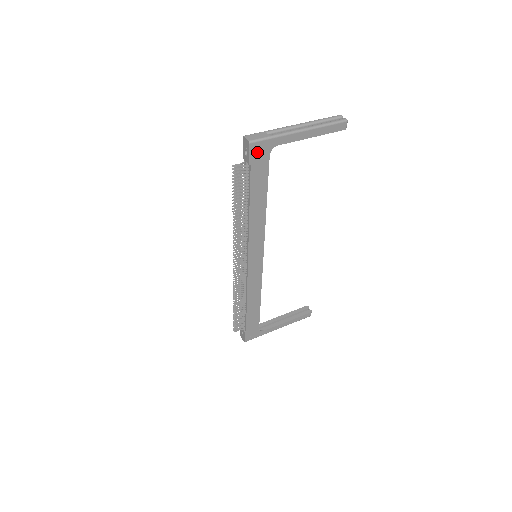
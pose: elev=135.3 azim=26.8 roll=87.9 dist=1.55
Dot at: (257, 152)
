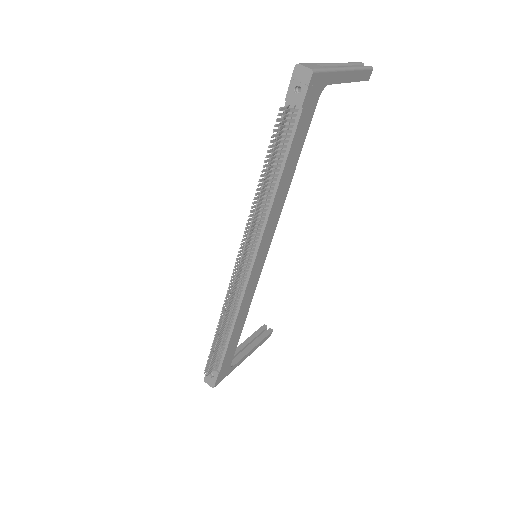
Dot at: (313, 89)
